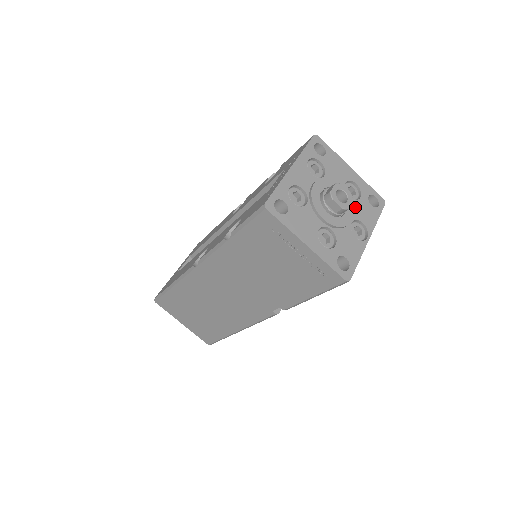
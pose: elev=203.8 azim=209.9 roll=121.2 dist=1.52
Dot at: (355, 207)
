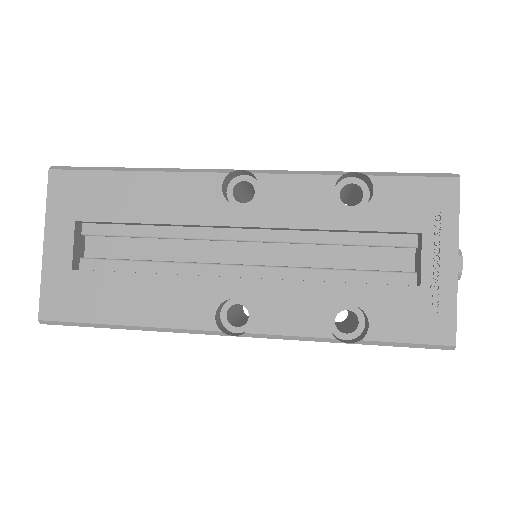
Dot at: occluded
